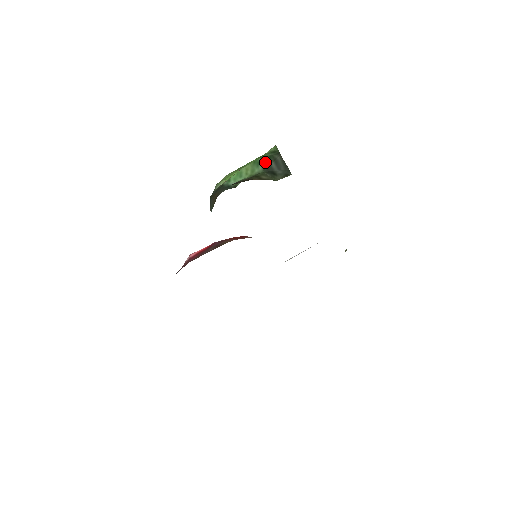
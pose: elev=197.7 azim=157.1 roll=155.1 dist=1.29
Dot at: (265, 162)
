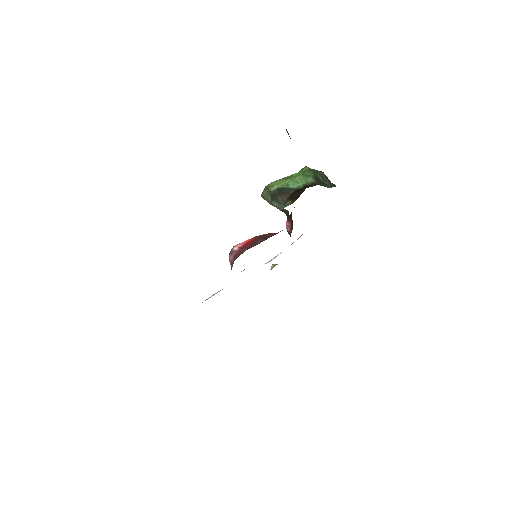
Dot at: (313, 175)
